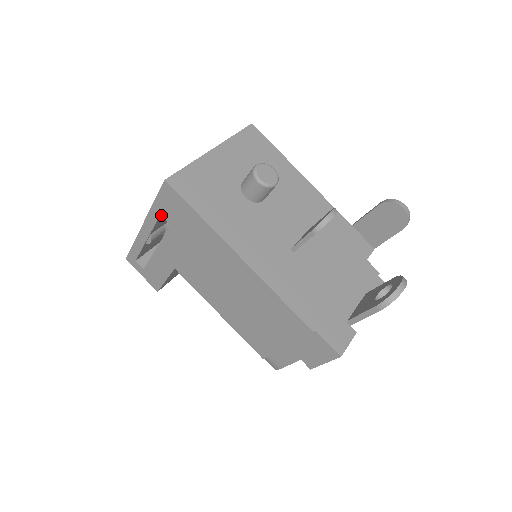
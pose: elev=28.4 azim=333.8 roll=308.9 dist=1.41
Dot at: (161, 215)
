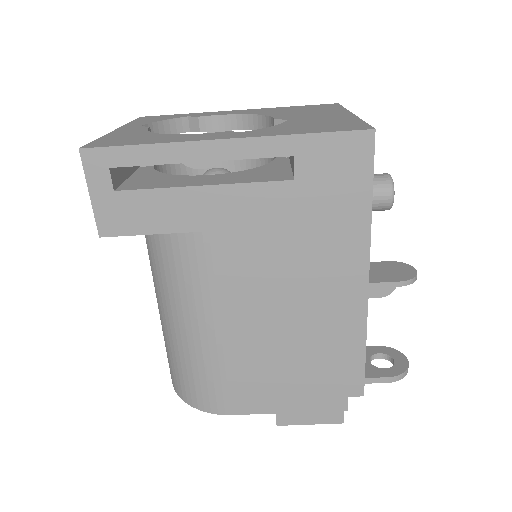
Dot at: (295, 157)
